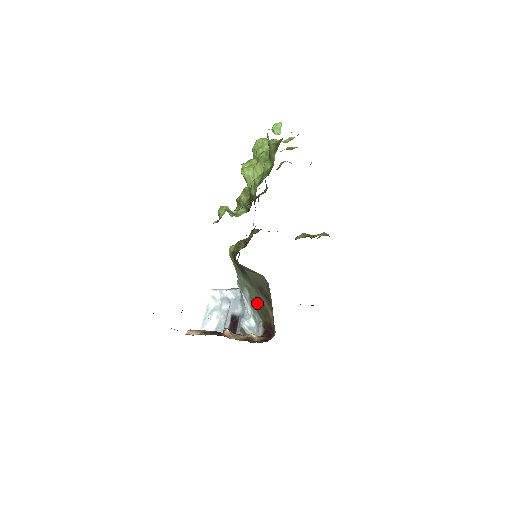
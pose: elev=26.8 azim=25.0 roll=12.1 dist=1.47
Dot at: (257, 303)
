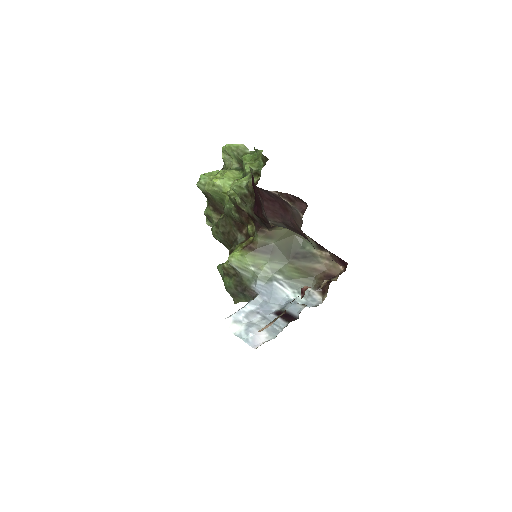
Dot at: (297, 274)
